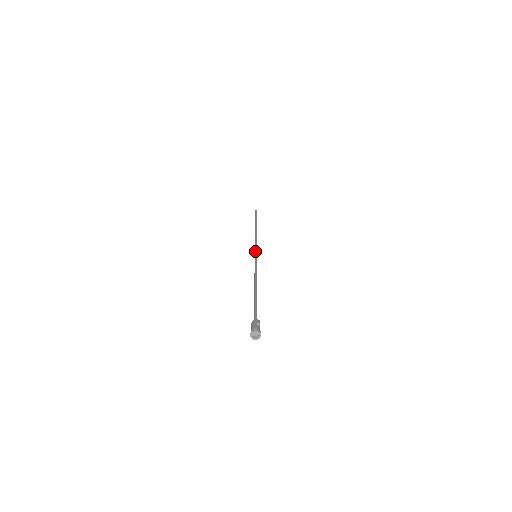
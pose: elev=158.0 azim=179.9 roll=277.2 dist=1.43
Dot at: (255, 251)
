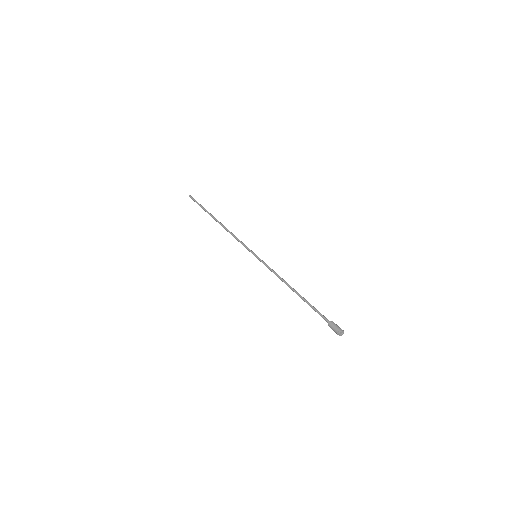
Dot at: (252, 251)
